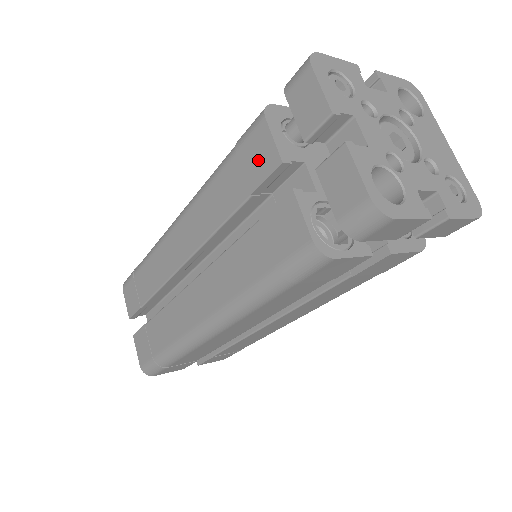
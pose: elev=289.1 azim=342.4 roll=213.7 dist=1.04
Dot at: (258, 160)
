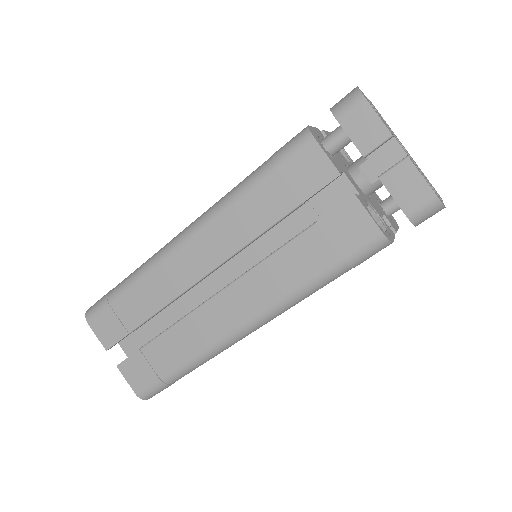
Dot at: (309, 173)
